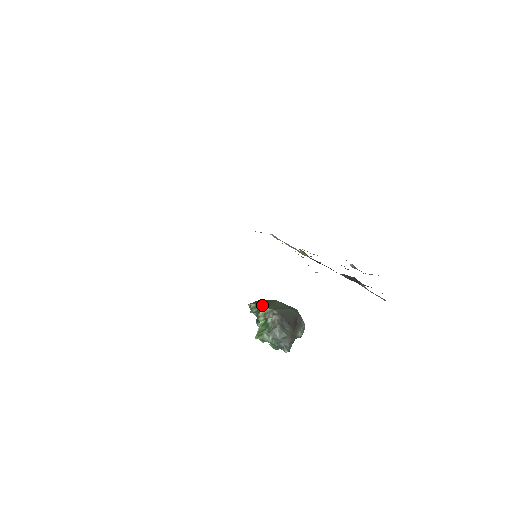
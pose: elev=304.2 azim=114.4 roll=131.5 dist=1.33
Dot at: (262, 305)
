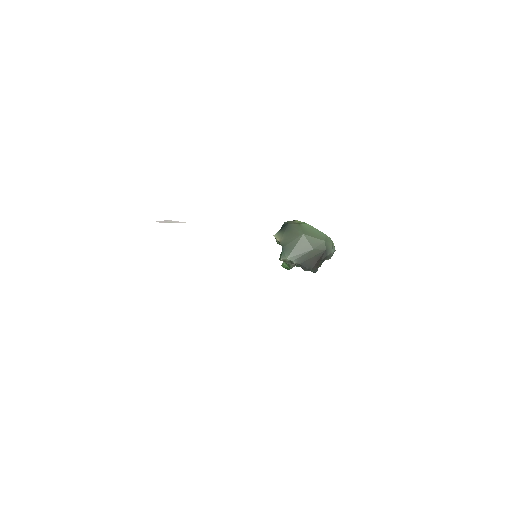
Dot at: (283, 250)
